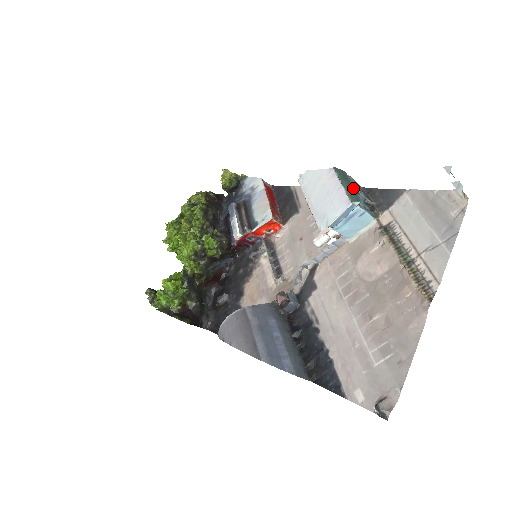
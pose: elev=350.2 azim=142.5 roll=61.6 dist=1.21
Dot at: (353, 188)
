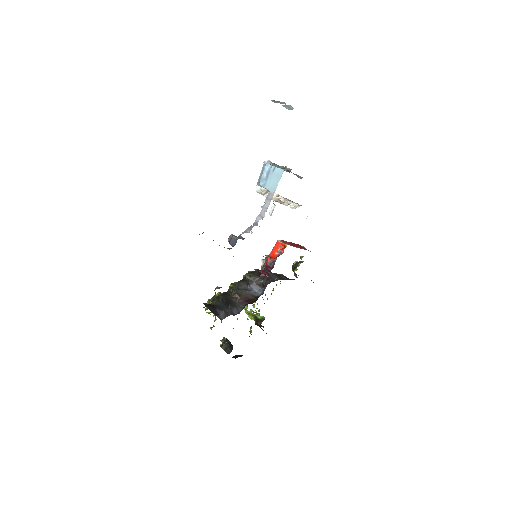
Dot at: (275, 164)
